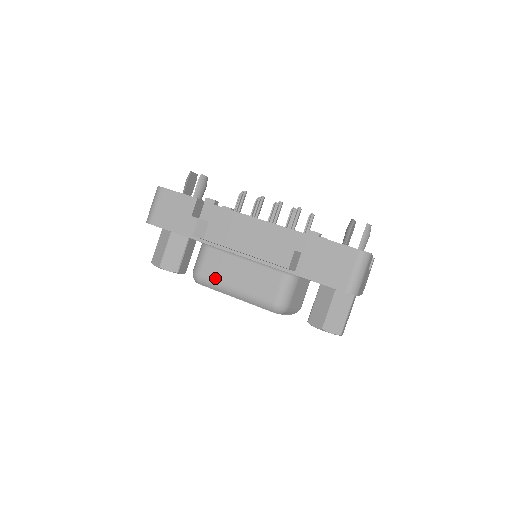
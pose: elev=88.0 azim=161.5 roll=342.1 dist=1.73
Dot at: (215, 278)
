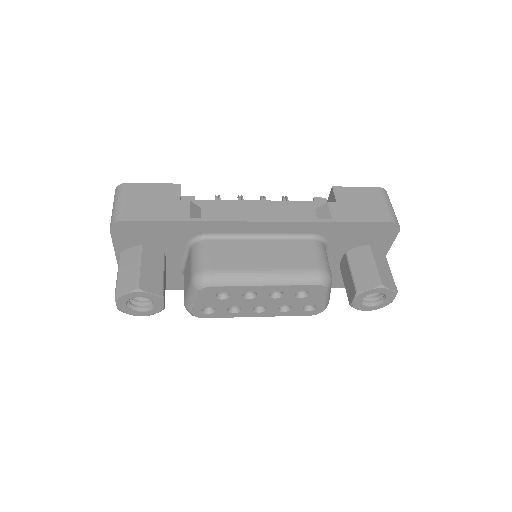
Dot at: (232, 267)
